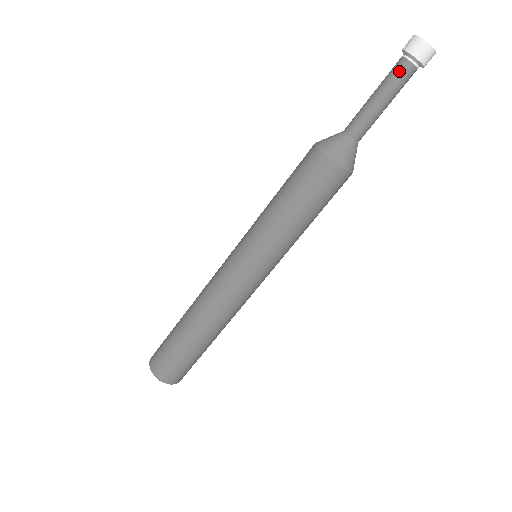
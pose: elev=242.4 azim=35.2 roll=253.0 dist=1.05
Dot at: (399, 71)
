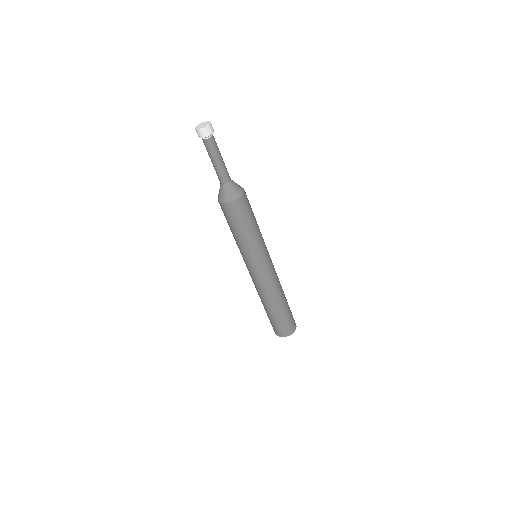
Dot at: (207, 146)
